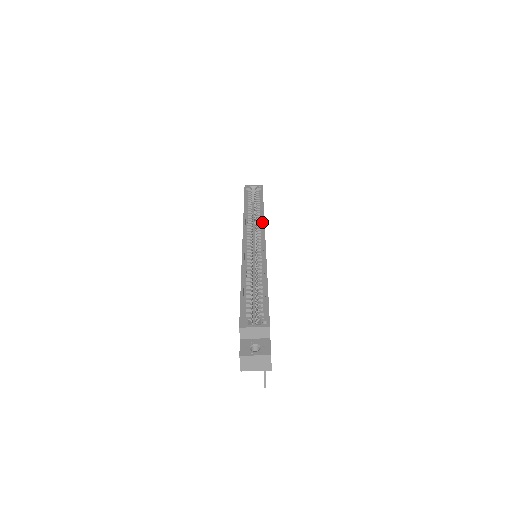
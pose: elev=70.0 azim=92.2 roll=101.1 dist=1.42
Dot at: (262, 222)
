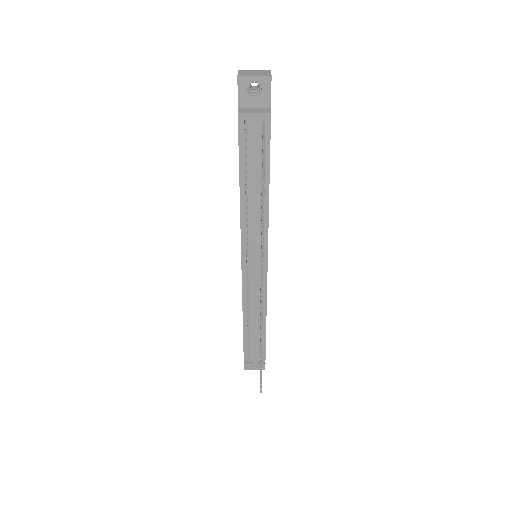
Dot at: occluded
